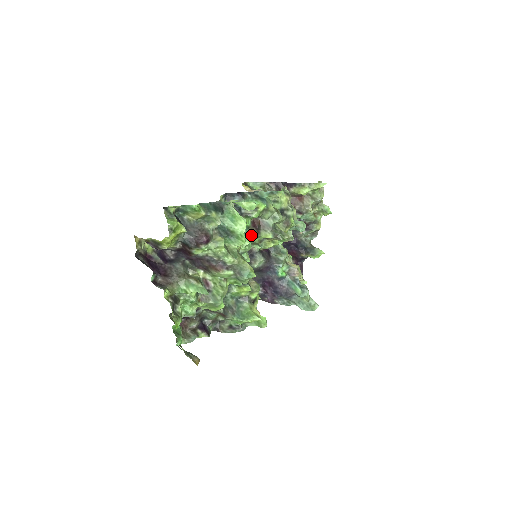
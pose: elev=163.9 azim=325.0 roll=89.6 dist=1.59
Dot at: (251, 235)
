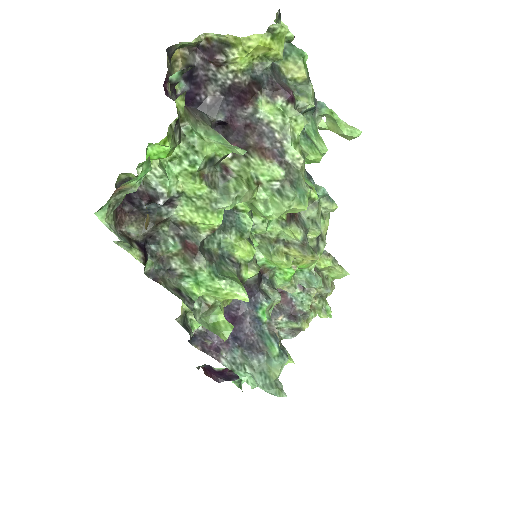
Dot at: occluded
